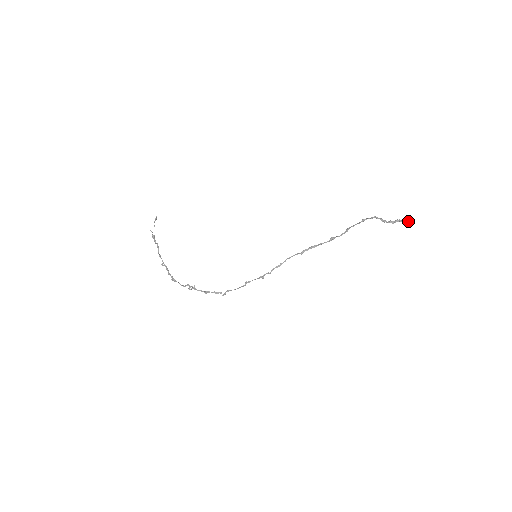
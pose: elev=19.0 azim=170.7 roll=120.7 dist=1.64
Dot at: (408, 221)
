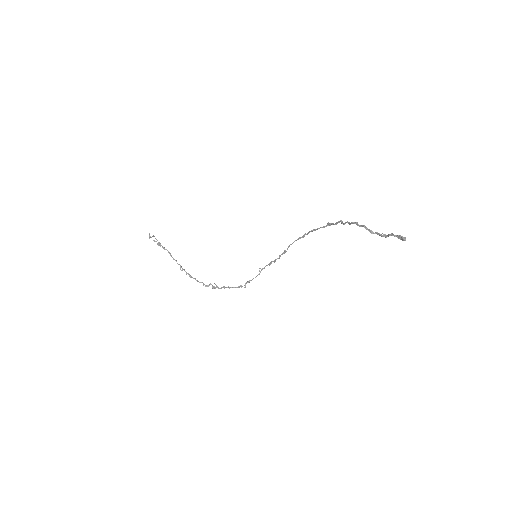
Dot at: (403, 240)
